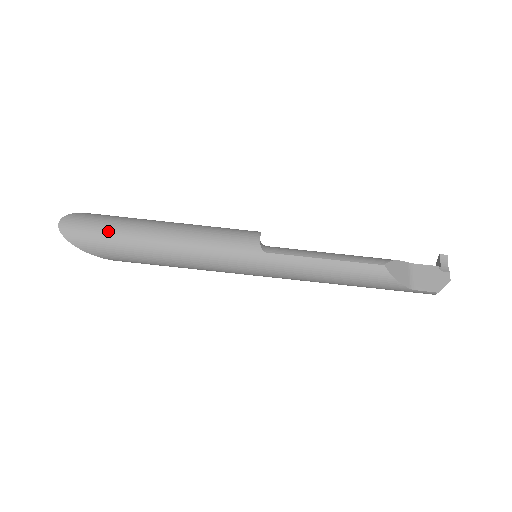
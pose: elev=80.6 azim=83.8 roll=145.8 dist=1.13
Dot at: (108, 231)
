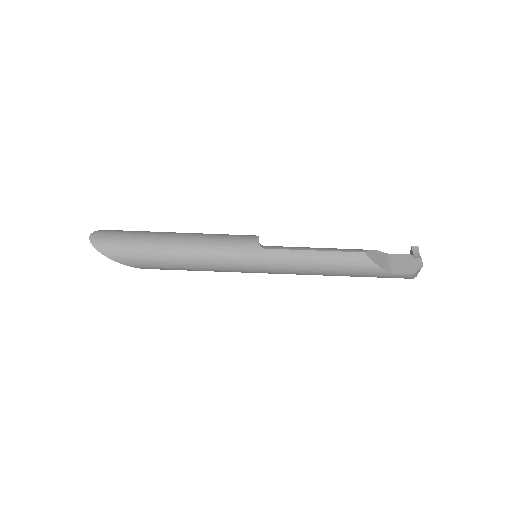
Dot at: (131, 240)
